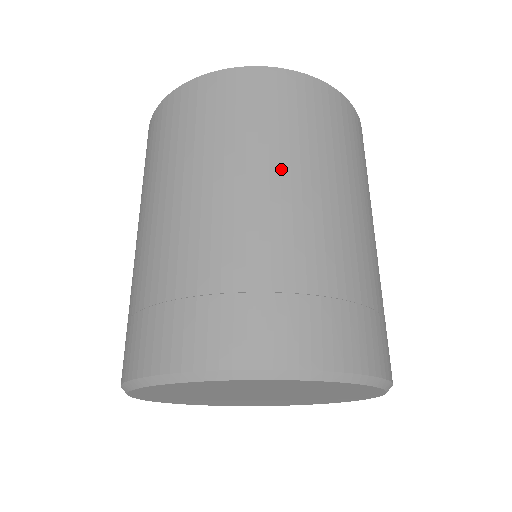
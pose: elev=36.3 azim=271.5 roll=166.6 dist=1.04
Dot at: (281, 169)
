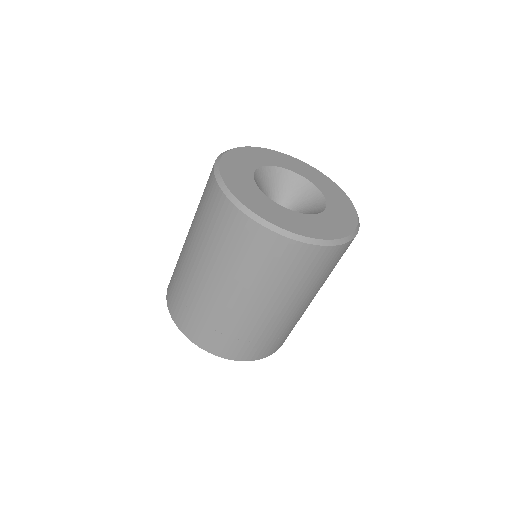
Dot at: occluded
